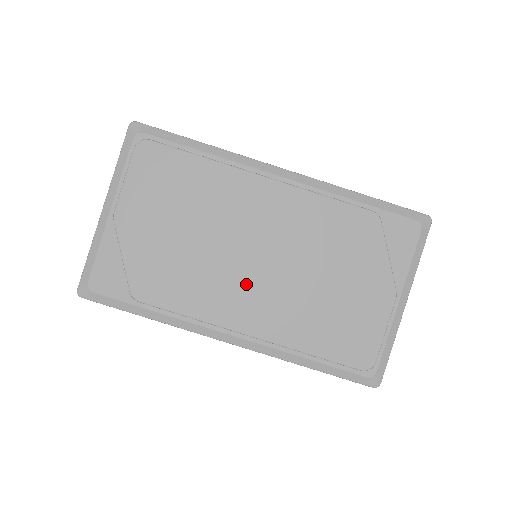
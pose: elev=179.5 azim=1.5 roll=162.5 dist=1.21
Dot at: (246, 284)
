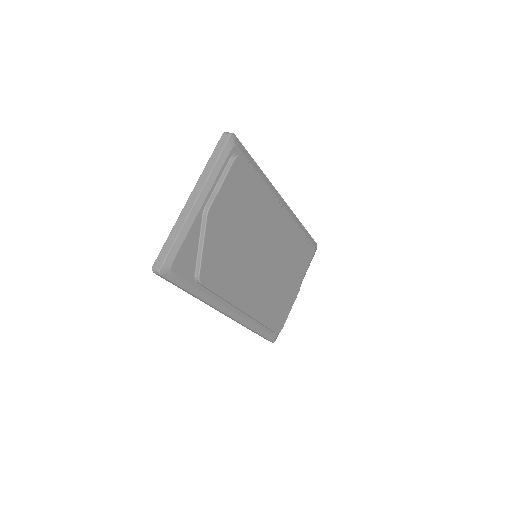
Dot at: (254, 277)
